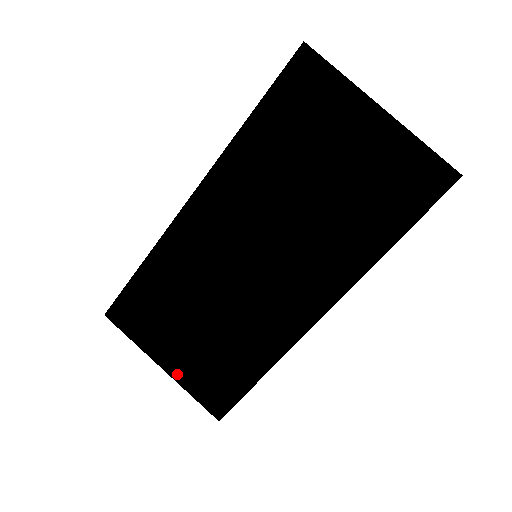
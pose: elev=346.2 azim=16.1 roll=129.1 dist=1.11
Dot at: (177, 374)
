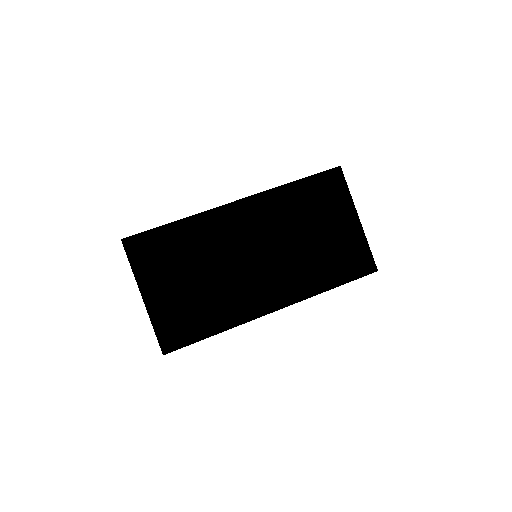
Dot at: (152, 307)
